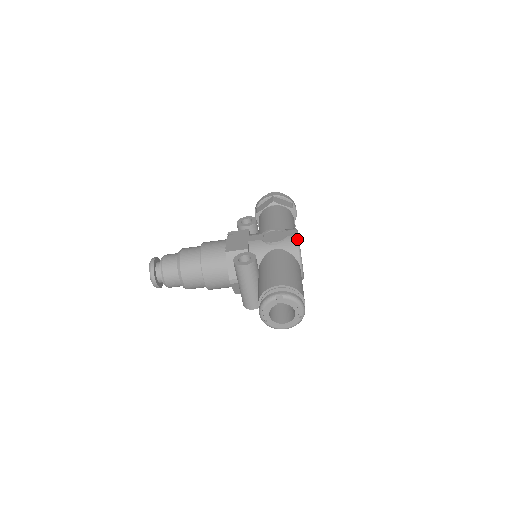
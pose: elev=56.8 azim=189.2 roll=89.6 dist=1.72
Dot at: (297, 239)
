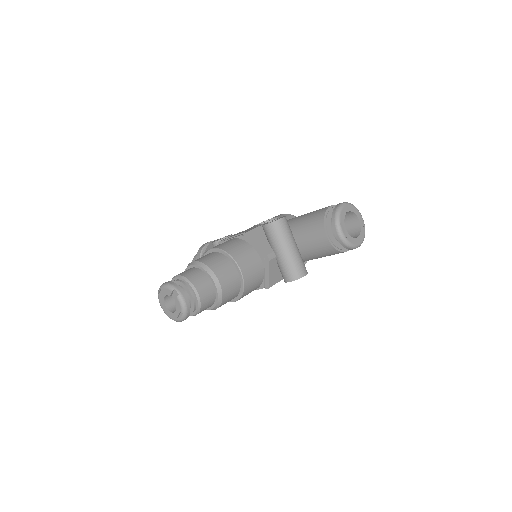
Dot at: (288, 214)
